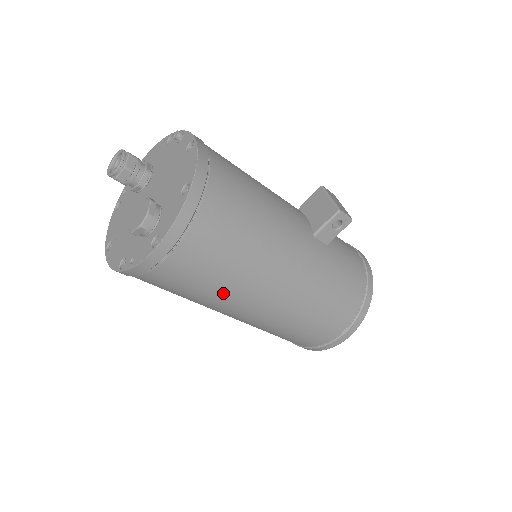
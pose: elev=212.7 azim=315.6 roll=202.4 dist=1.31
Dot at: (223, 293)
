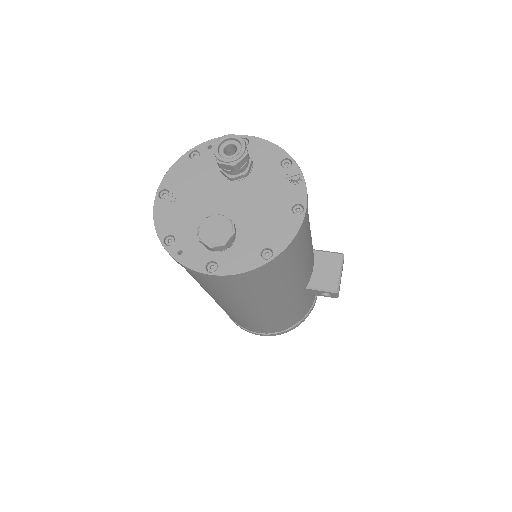
Dot at: (218, 296)
